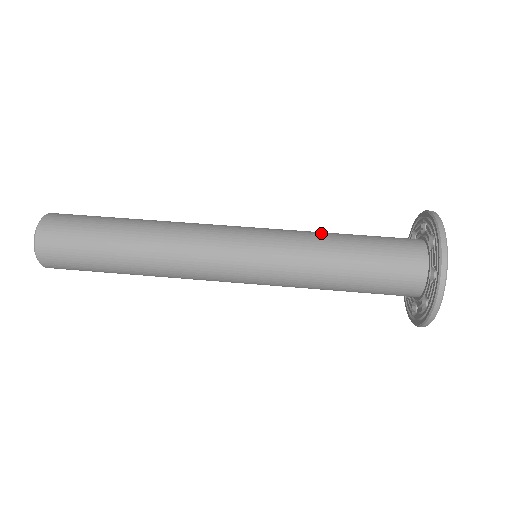
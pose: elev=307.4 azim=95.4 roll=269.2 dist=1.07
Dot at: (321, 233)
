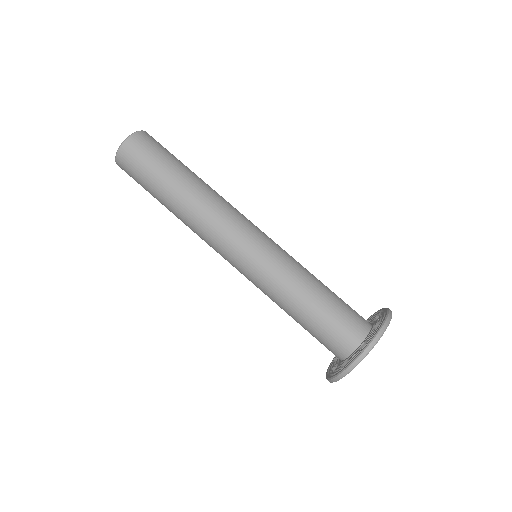
Dot at: (292, 292)
